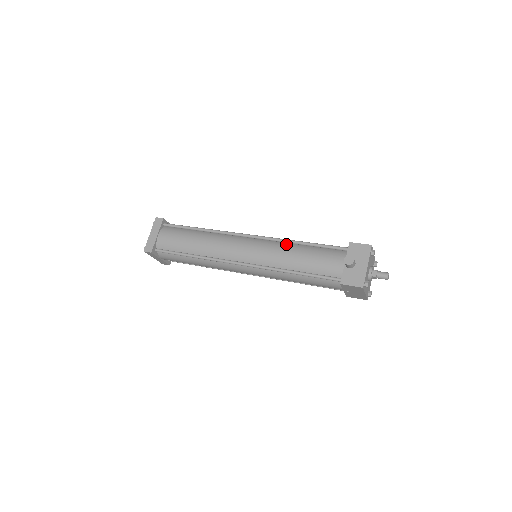
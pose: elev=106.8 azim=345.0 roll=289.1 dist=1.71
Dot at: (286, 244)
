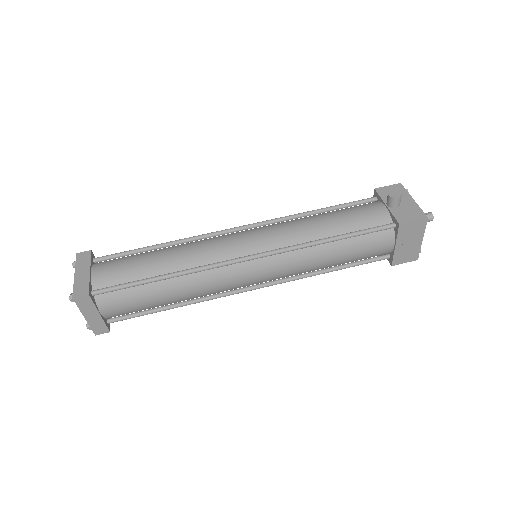
Dot at: (297, 219)
